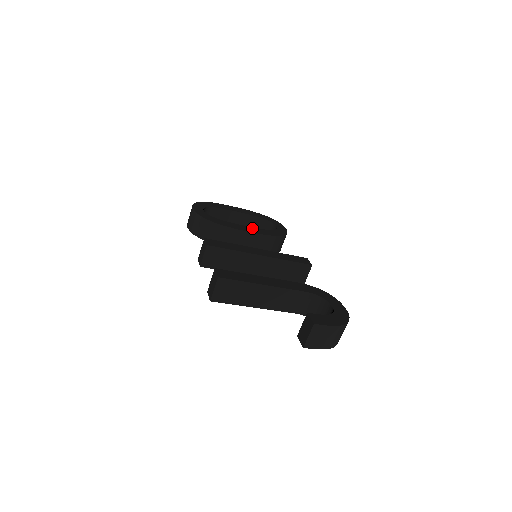
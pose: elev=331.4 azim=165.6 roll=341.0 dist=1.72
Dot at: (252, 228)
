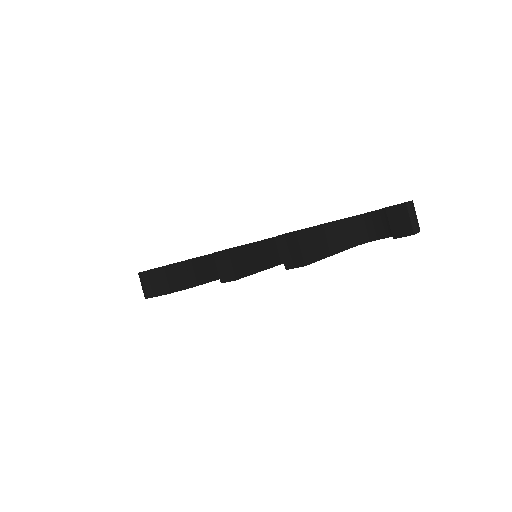
Dot at: occluded
